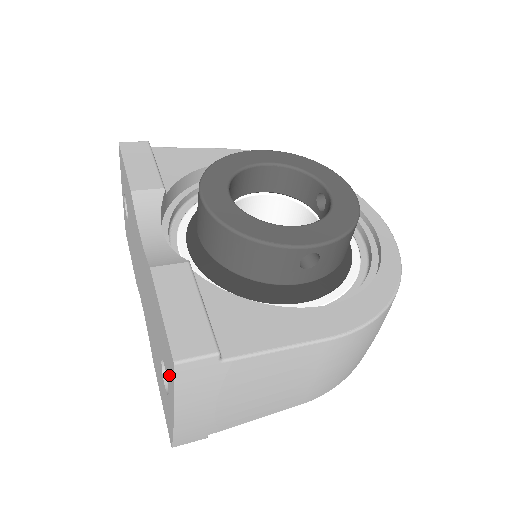
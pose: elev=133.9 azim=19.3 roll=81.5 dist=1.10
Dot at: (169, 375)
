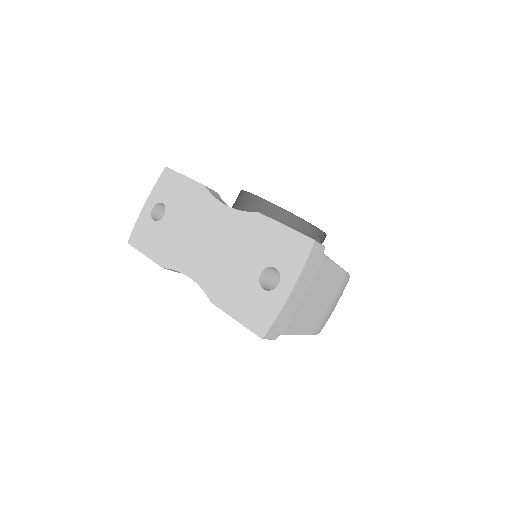
Dot at: (292, 262)
